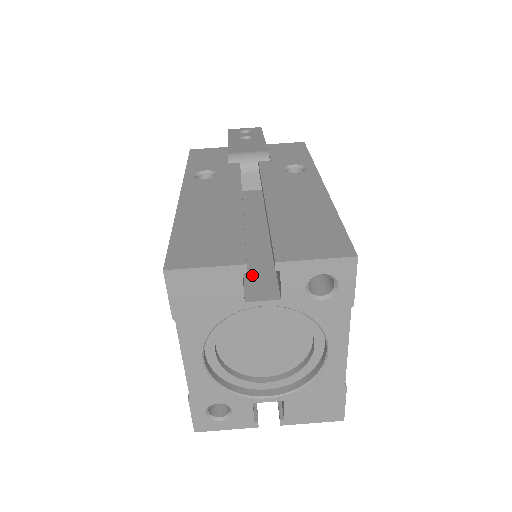
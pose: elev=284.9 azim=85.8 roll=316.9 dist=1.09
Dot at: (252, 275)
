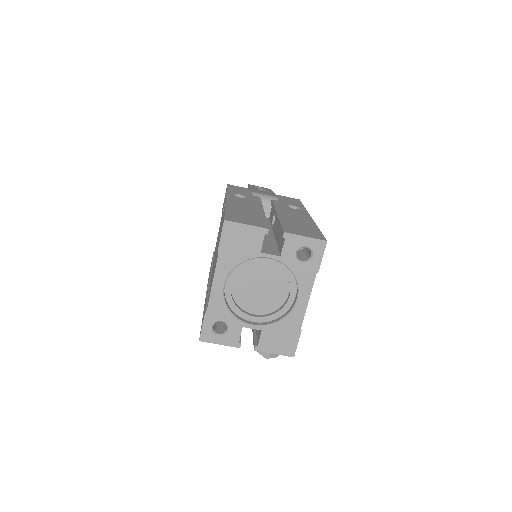
Dot at: (264, 245)
